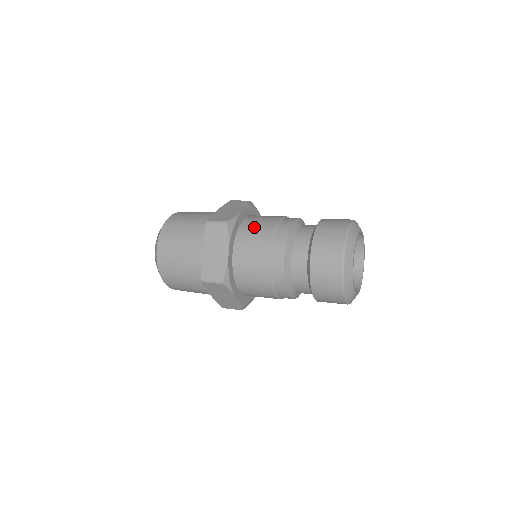
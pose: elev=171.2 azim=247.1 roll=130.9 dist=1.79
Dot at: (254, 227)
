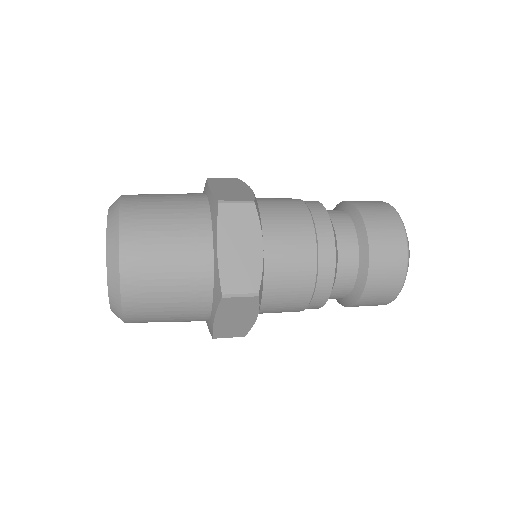
Dot at: (279, 211)
